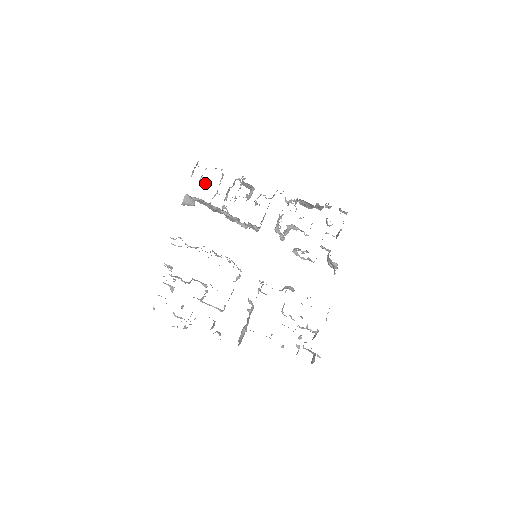
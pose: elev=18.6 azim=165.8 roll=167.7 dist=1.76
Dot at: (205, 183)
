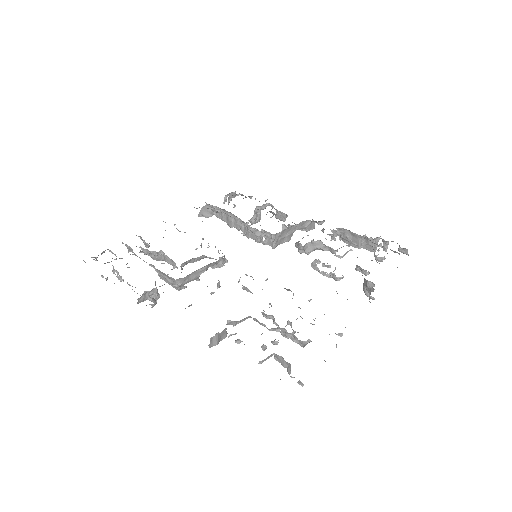
Dot at: (234, 206)
